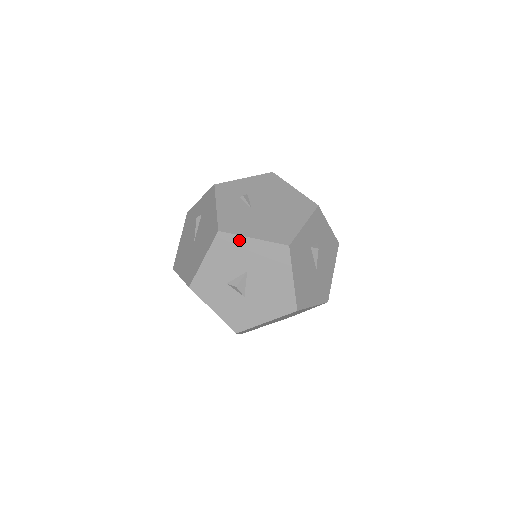
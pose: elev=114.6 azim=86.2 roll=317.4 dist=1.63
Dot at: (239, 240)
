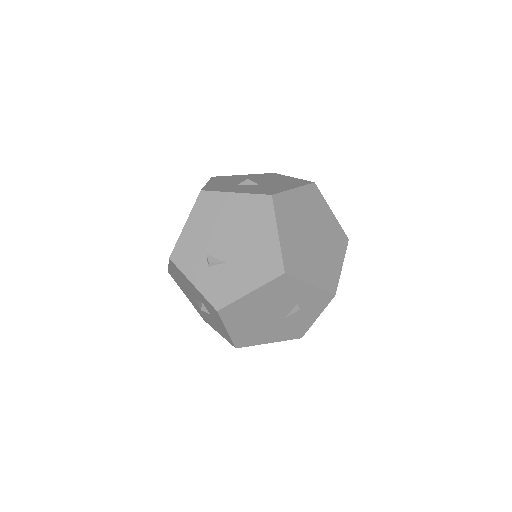
Dot at: (232, 176)
